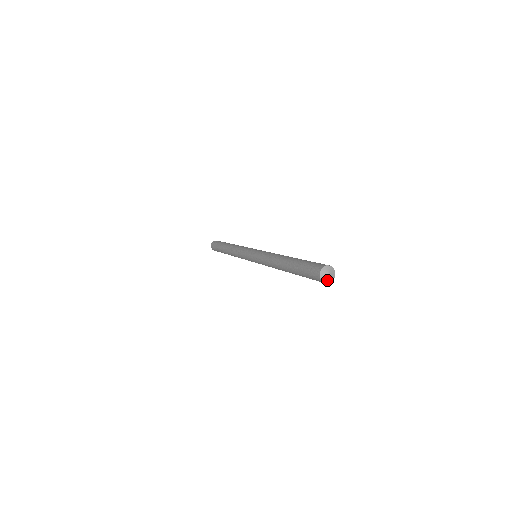
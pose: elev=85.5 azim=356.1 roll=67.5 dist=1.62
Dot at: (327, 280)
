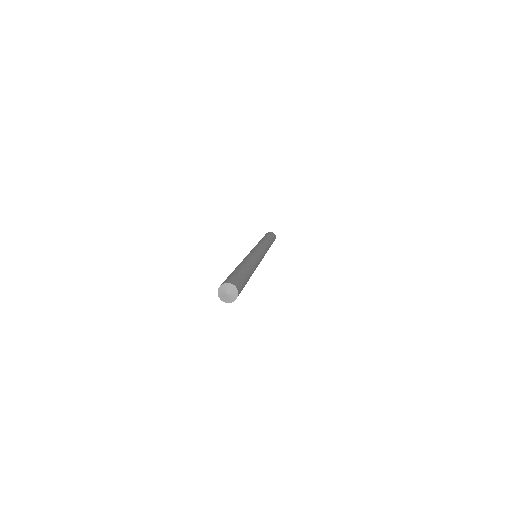
Dot at: (226, 299)
